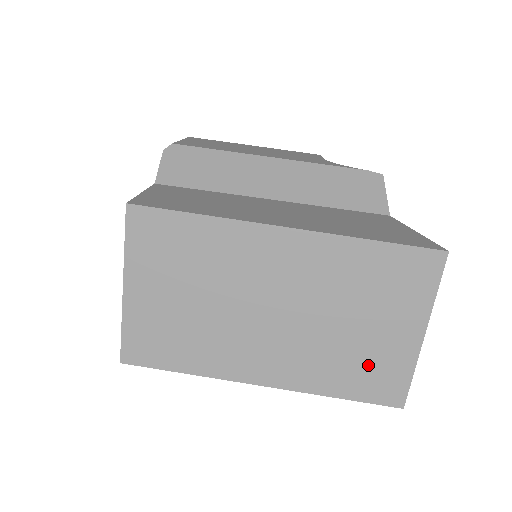
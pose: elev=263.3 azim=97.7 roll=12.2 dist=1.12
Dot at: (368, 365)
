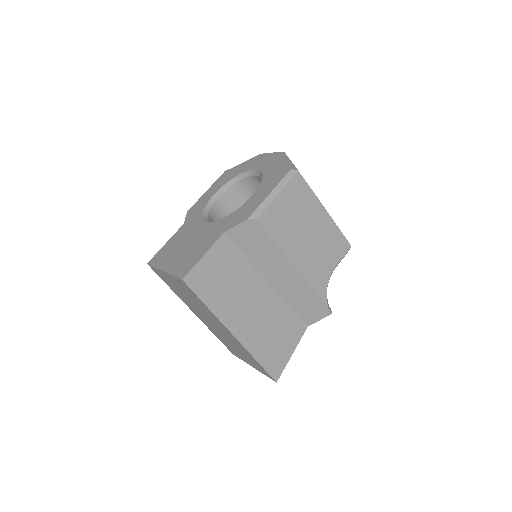
Dot at: (231, 348)
